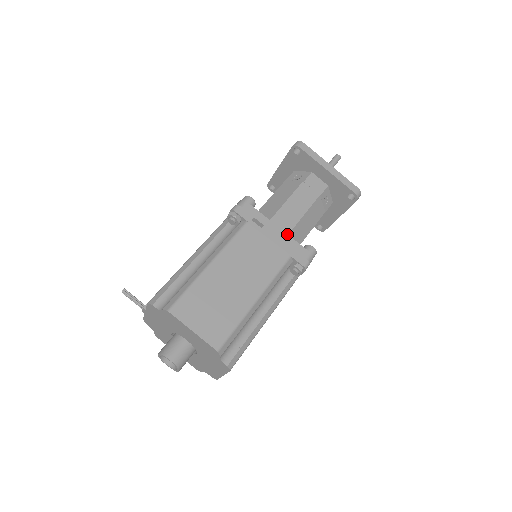
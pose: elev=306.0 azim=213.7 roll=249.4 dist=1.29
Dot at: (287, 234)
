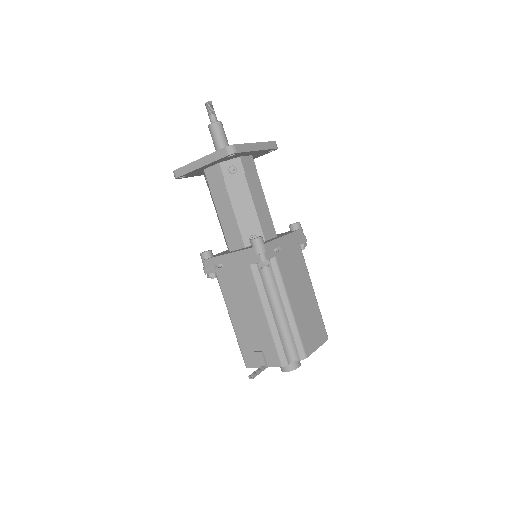
Dot at: (289, 234)
